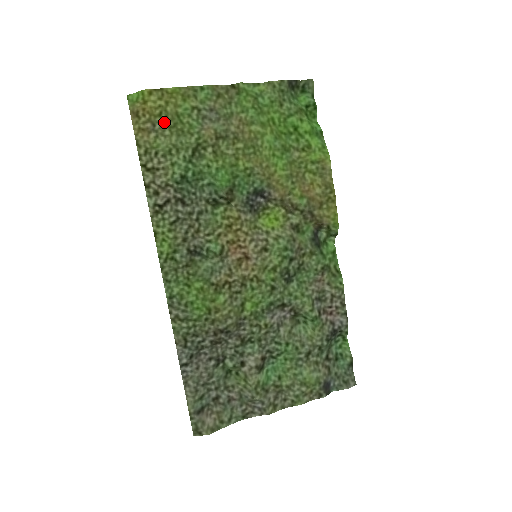
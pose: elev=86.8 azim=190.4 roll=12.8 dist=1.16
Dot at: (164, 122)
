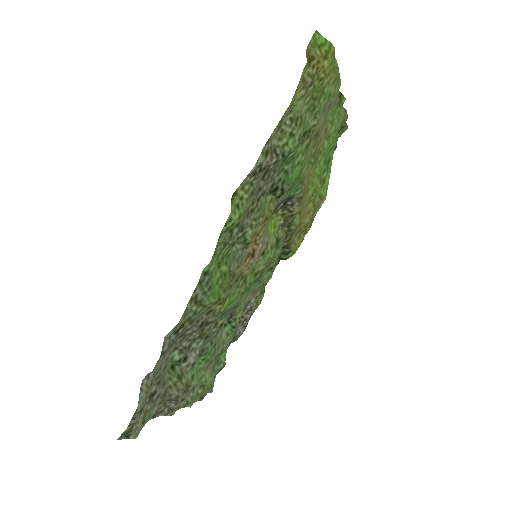
Dot at: (315, 88)
